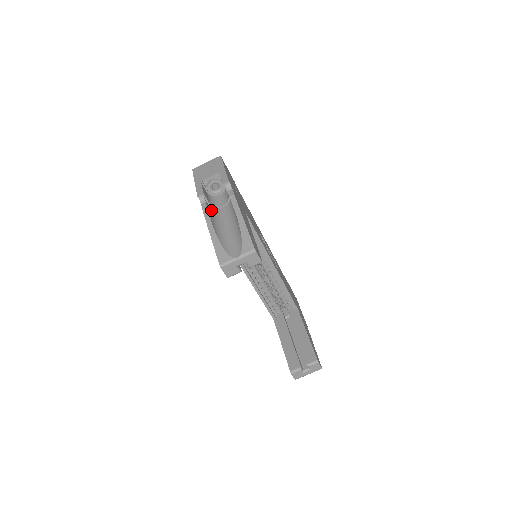
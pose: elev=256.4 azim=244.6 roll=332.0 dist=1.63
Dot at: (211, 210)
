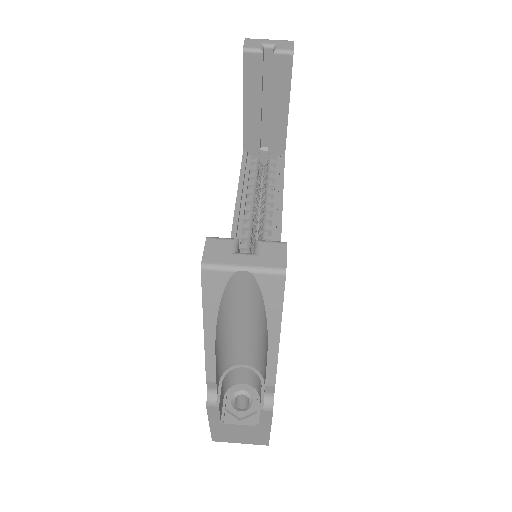
Dot at: occluded
